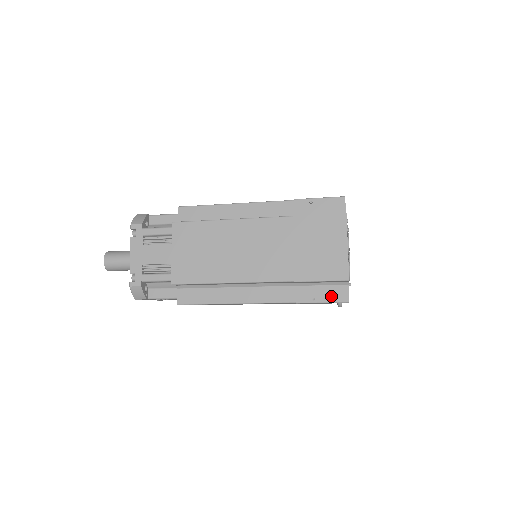
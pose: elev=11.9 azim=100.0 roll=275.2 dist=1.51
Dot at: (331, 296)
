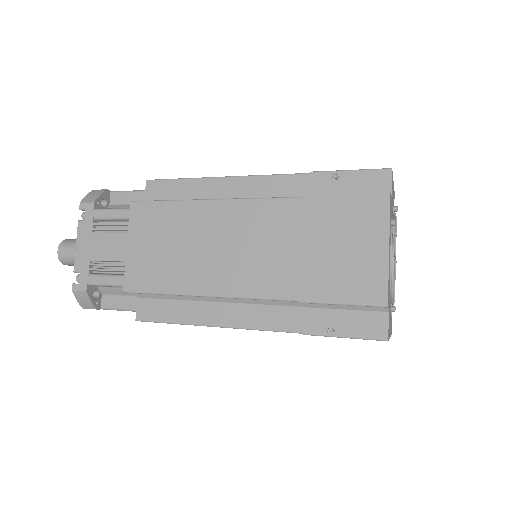
Dot at: (358, 328)
